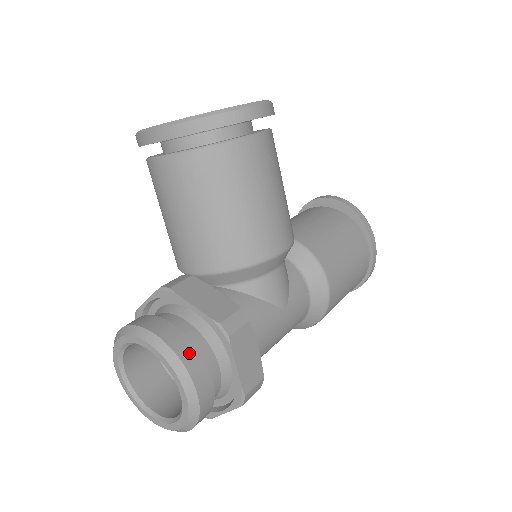
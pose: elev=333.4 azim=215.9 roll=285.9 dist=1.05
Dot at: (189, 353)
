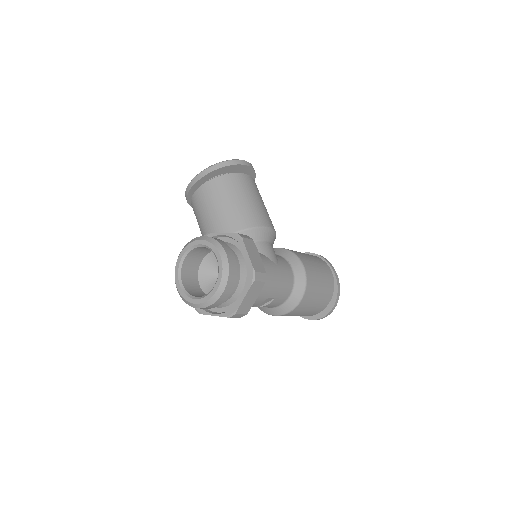
Dot at: (221, 241)
